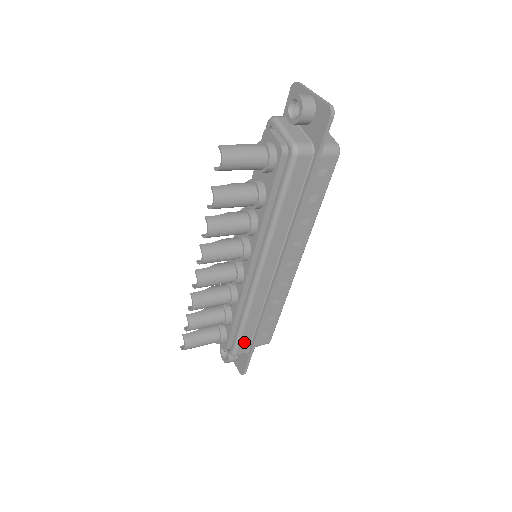
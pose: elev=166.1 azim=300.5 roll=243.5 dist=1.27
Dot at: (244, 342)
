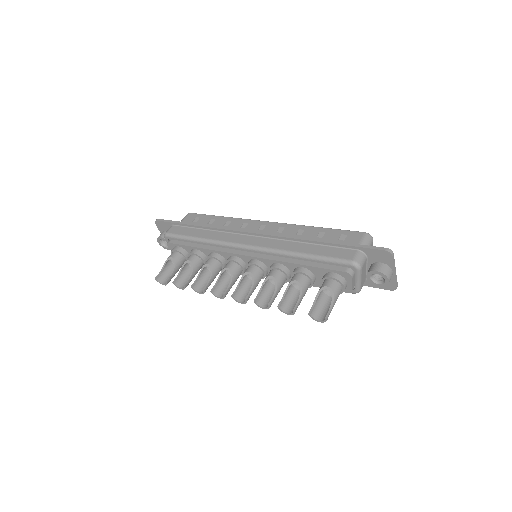
Dot at: occluded
